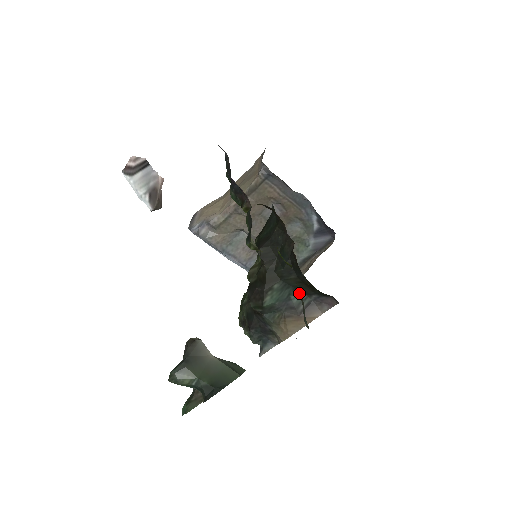
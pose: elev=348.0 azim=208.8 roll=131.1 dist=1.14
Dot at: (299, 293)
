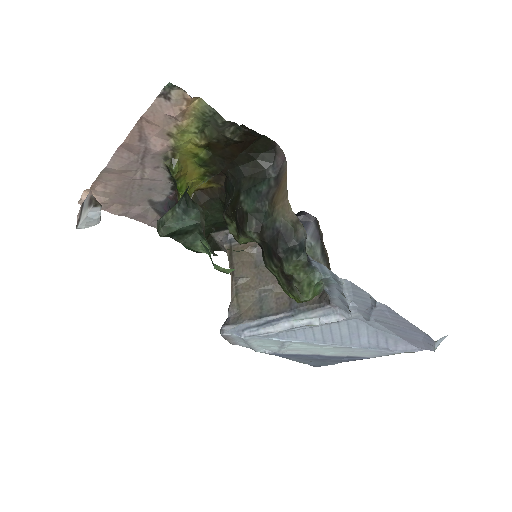
Dot at: (214, 137)
